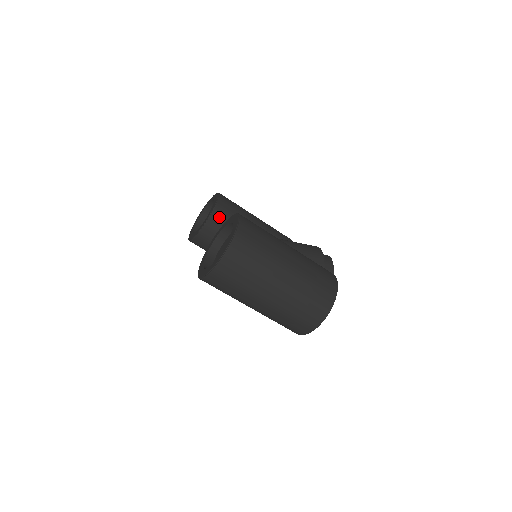
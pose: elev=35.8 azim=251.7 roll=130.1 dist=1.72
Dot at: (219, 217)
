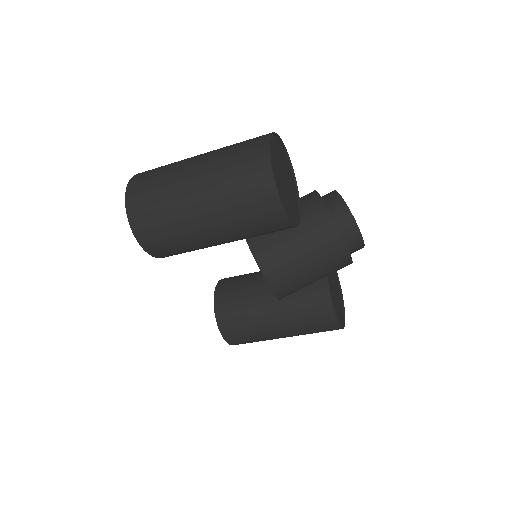
Dot at: (226, 283)
